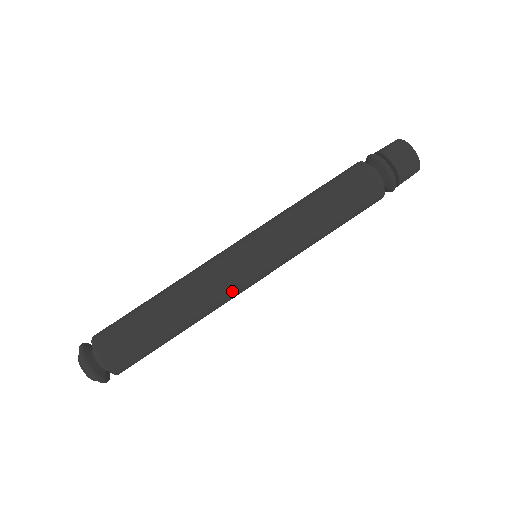
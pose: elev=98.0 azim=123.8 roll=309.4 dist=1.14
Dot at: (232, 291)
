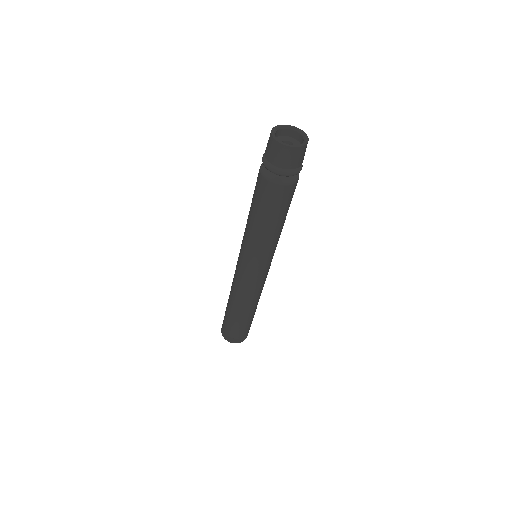
Dot at: (264, 283)
